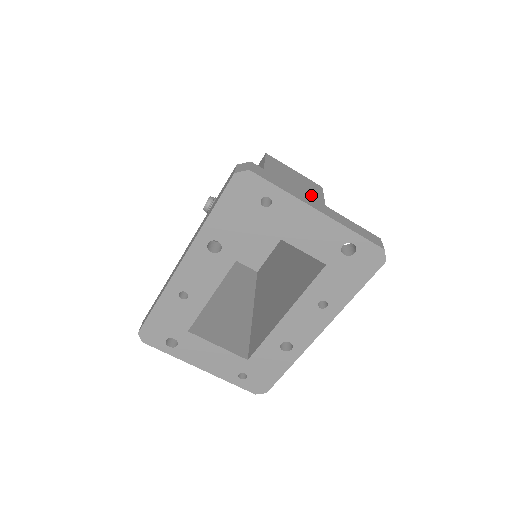
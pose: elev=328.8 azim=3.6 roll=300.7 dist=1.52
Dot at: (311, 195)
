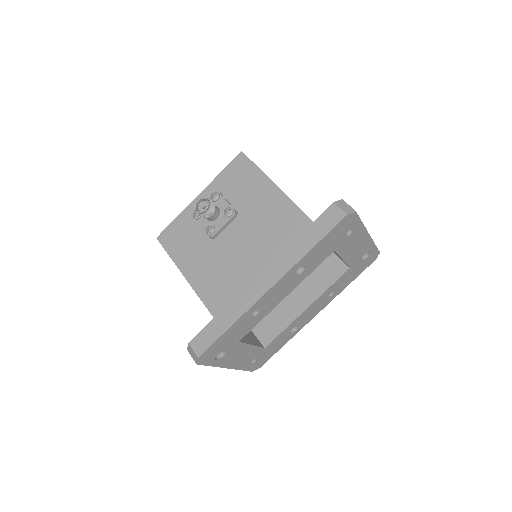
Dot at: occluded
